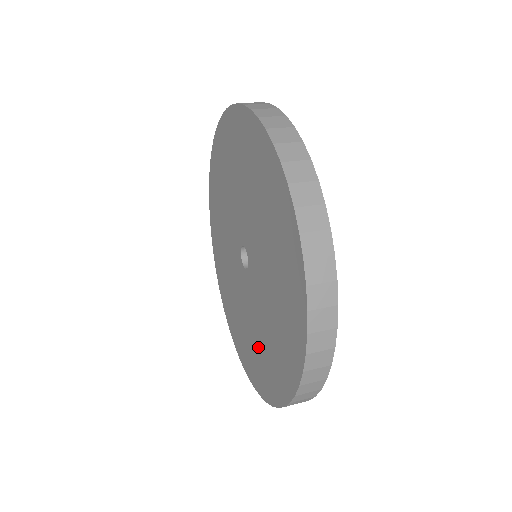
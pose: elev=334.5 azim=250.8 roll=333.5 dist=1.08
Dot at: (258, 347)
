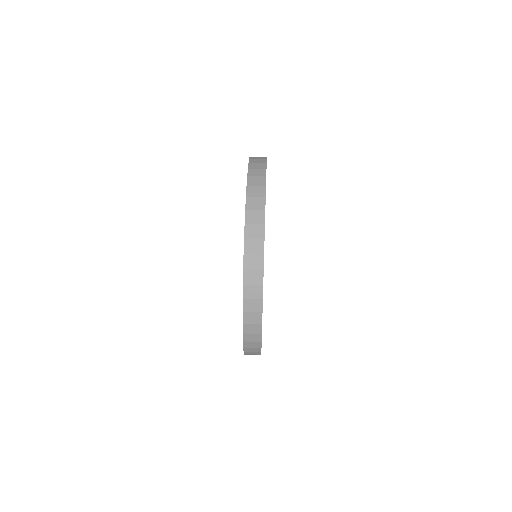
Dot at: occluded
